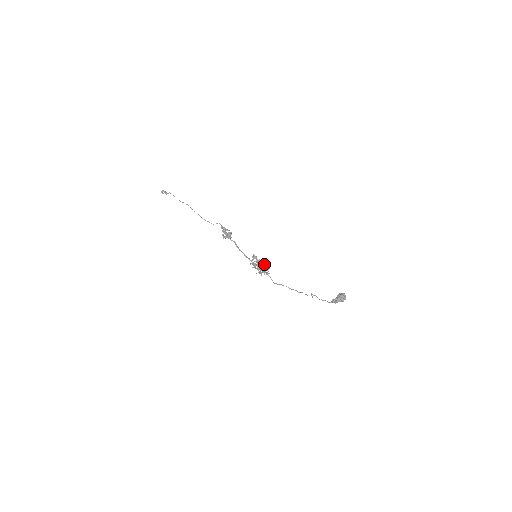
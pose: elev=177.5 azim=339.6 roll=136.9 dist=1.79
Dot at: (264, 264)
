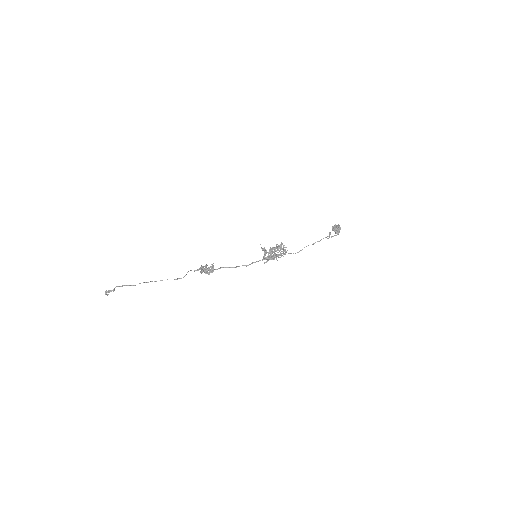
Dot at: (278, 245)
